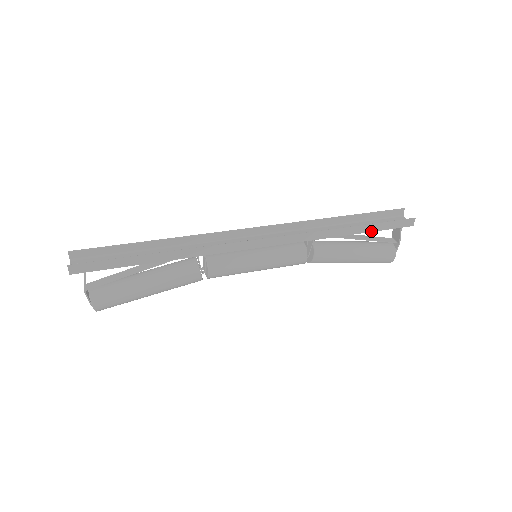
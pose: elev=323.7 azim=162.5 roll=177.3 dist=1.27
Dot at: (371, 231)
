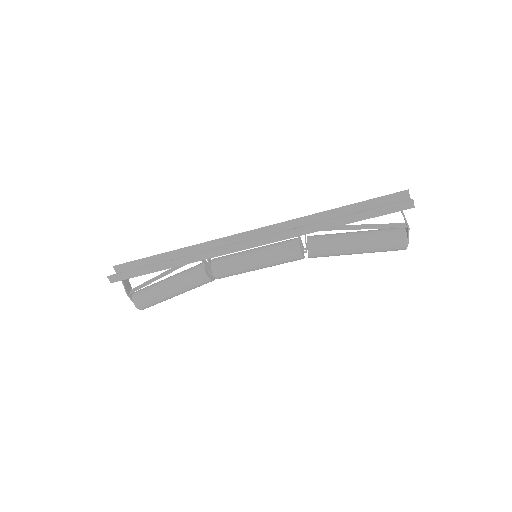
Dot at: (362, 219)
